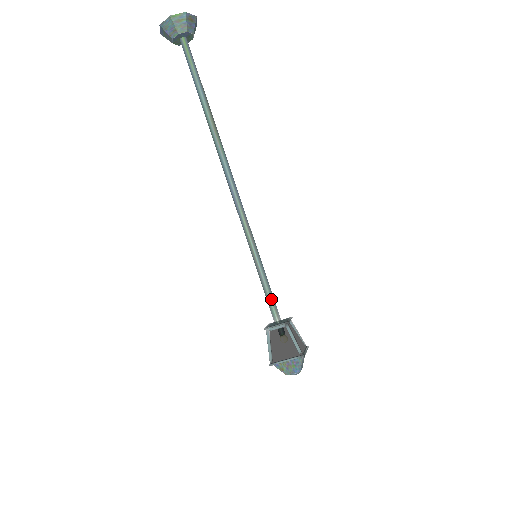
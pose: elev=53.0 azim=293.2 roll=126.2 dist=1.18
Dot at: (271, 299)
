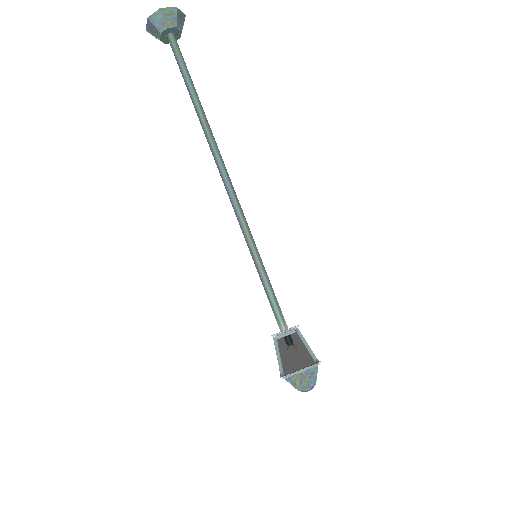
Dot at: (276, 303)
